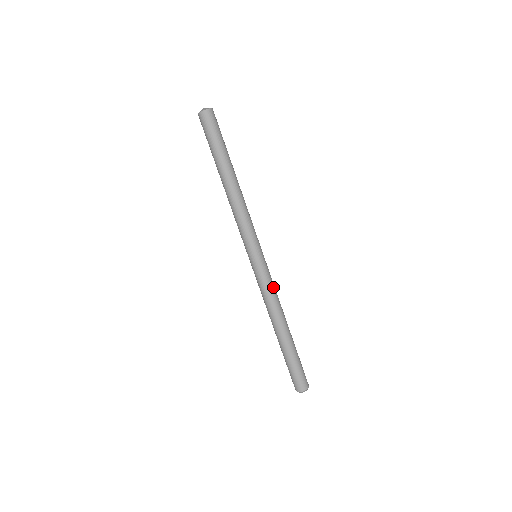
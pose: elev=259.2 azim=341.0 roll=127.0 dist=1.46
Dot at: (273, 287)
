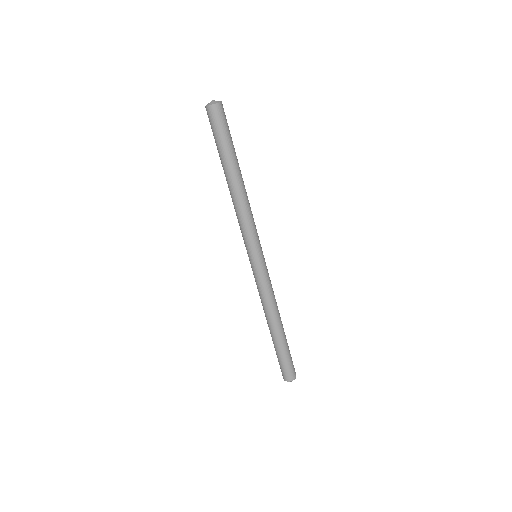
Dot at: (271, 286)
